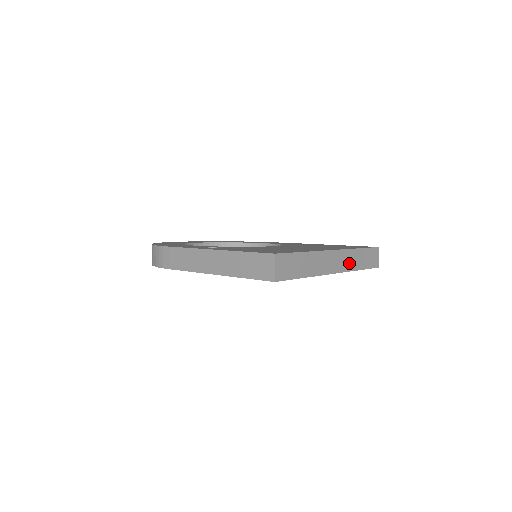
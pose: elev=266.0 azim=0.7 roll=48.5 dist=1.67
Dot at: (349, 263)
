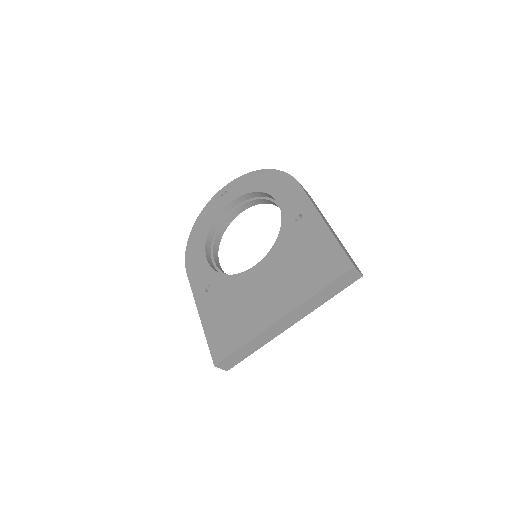
Dot at: (308, 309)
